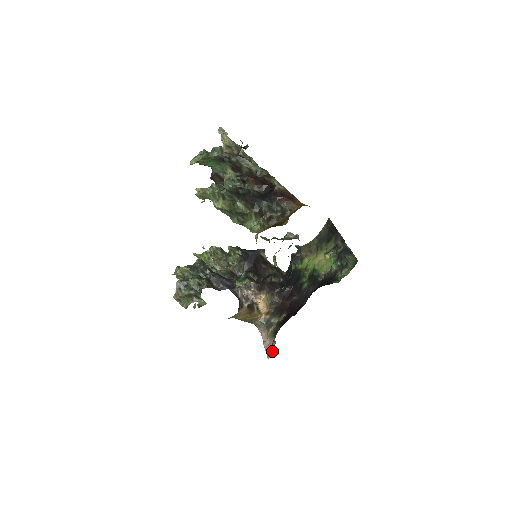
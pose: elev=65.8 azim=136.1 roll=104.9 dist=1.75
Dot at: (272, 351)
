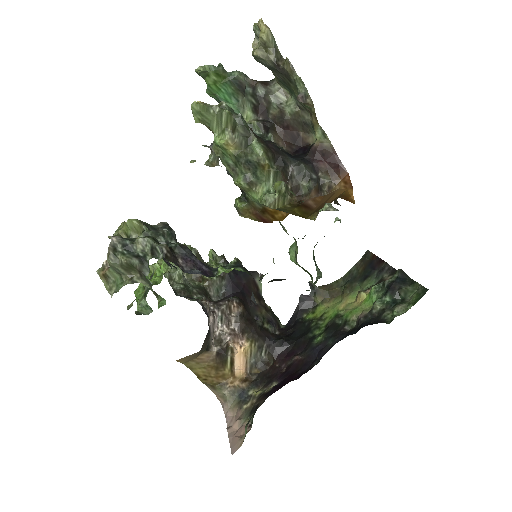
Dot at: occluded
